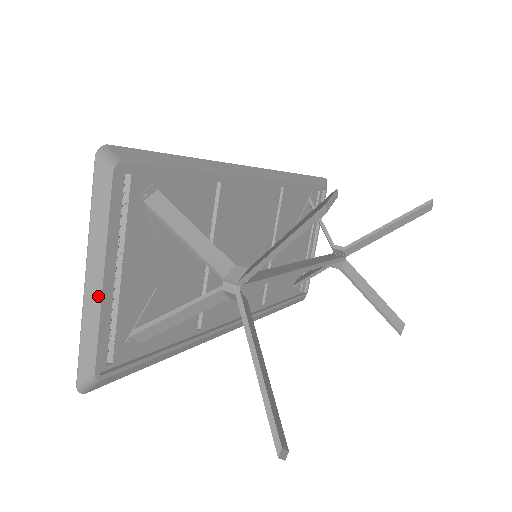
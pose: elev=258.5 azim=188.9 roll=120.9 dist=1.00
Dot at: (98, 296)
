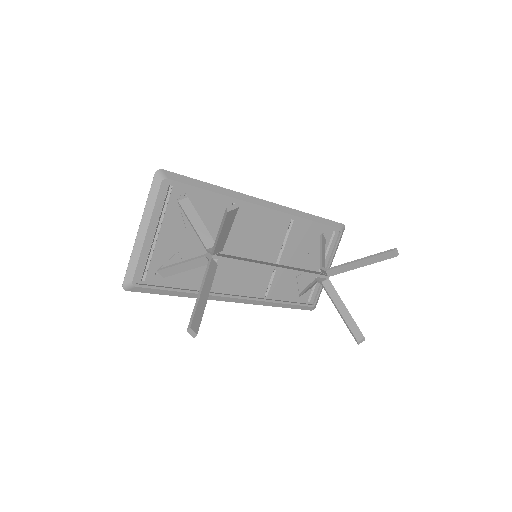
Dot at: (142, 241)
